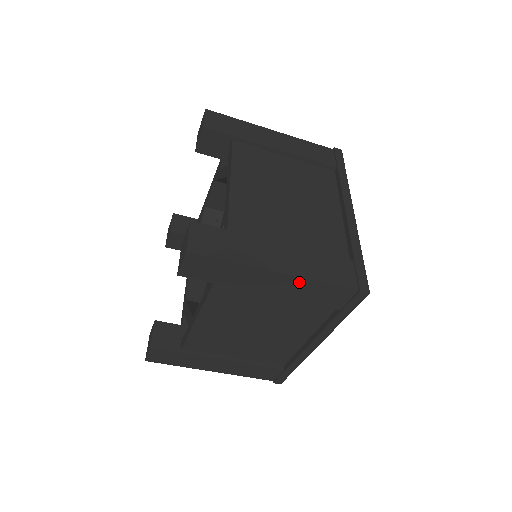
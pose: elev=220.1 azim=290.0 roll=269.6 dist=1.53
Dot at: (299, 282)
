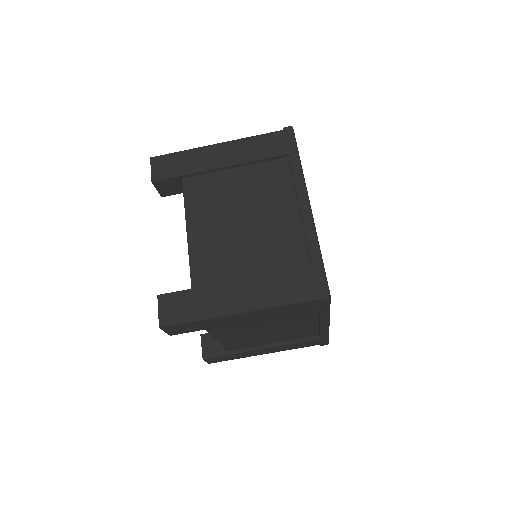
Dot at: (237, 145)
